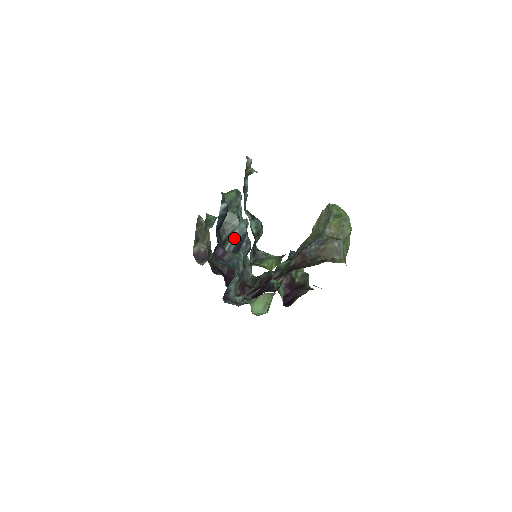
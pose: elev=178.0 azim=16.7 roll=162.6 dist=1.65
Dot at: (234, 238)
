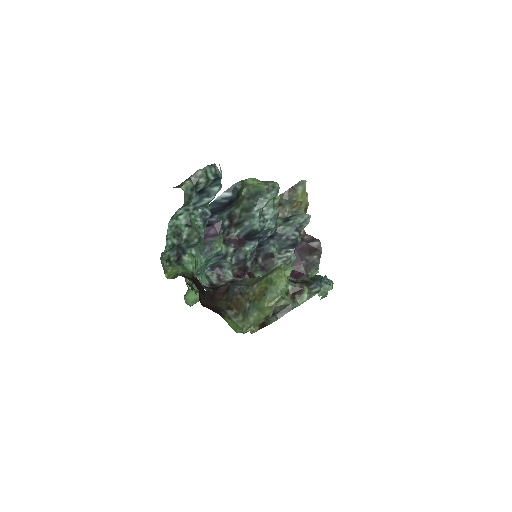
Dot at: (244, 227)
